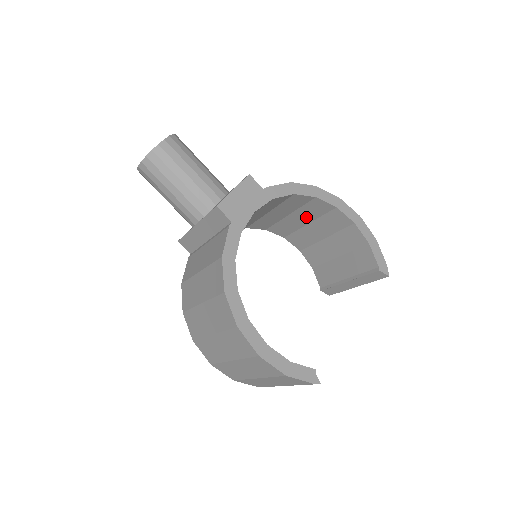
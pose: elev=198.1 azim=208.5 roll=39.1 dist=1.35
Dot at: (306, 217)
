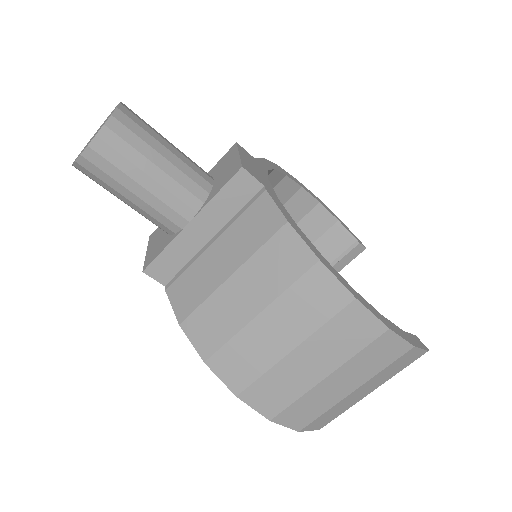
Dot at: occluded
